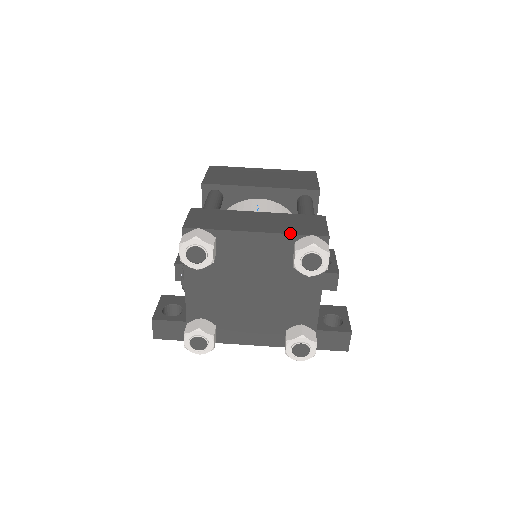
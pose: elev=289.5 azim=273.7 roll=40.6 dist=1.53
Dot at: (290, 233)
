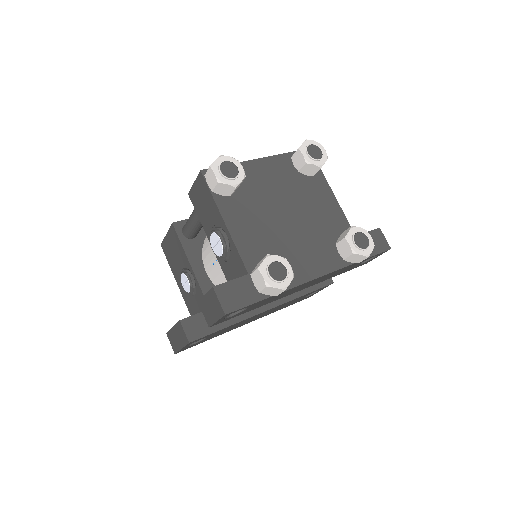
Dot at: (283, 154)
